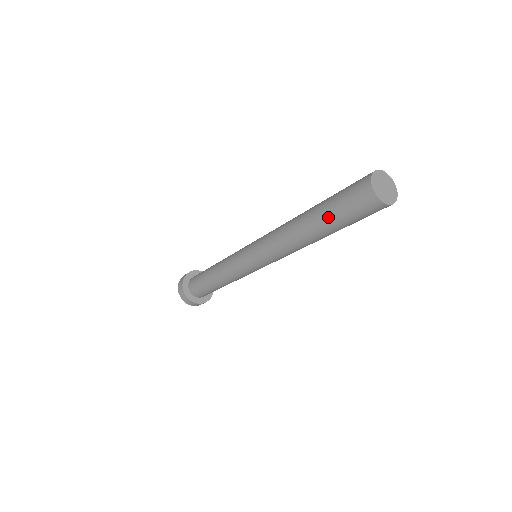
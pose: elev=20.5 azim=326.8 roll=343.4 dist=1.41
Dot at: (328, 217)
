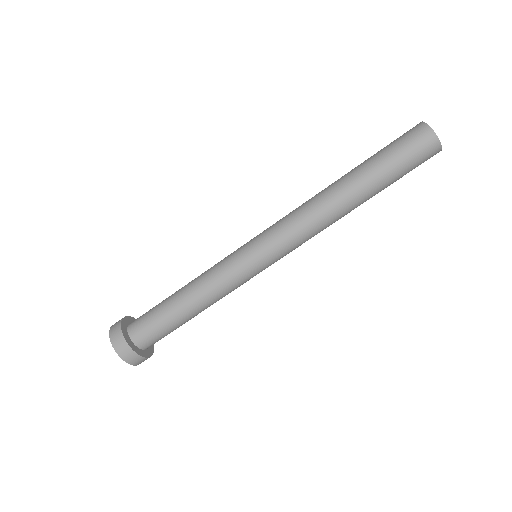
Dot at: (375, 163)
